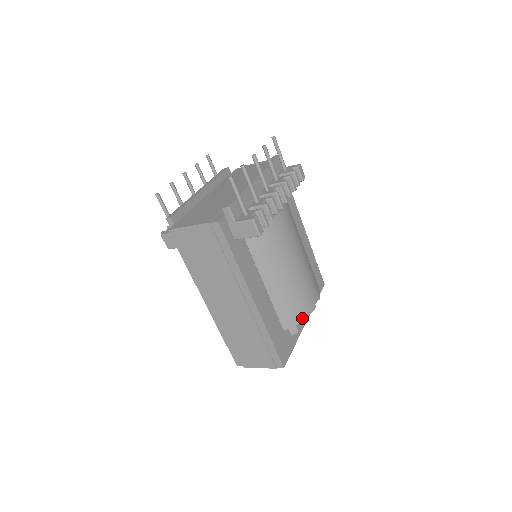
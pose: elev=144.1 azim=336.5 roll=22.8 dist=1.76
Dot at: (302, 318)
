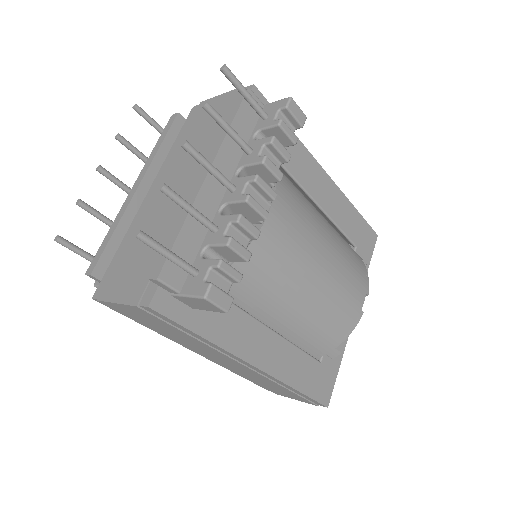
Dot at: (343, 338)
